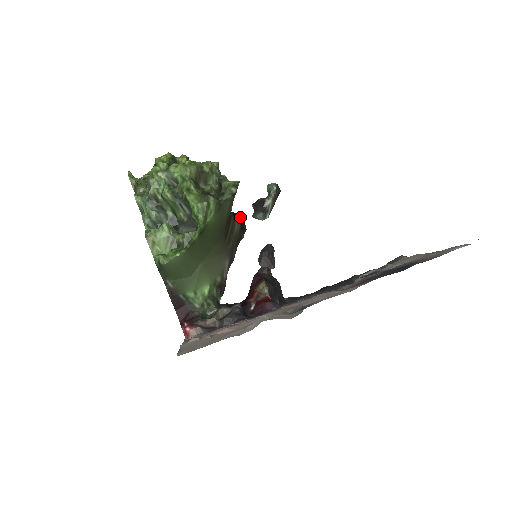
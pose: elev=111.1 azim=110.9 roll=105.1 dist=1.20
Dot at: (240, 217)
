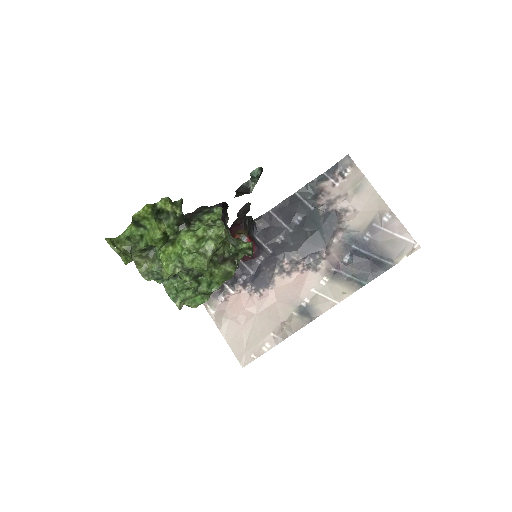
Dot at: (224, 205)
